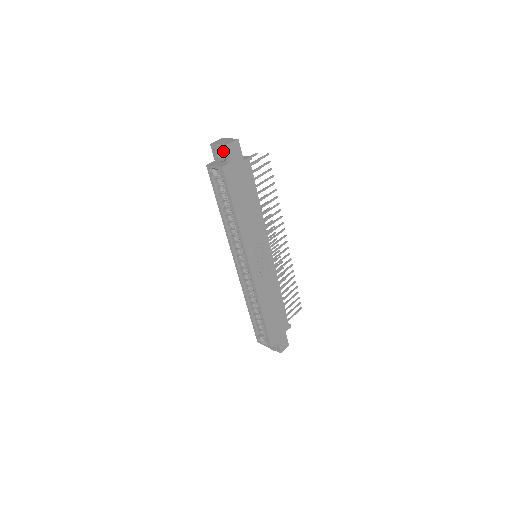
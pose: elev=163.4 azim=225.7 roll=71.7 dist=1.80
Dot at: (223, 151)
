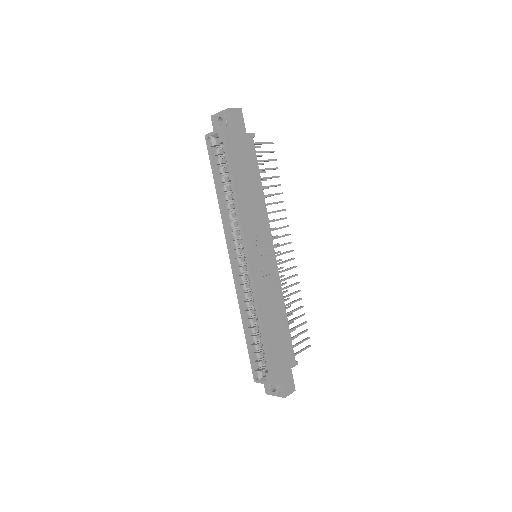
Dot at: (224, 116)
